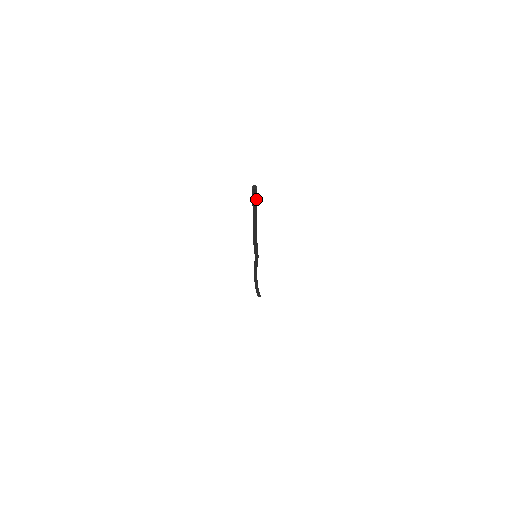
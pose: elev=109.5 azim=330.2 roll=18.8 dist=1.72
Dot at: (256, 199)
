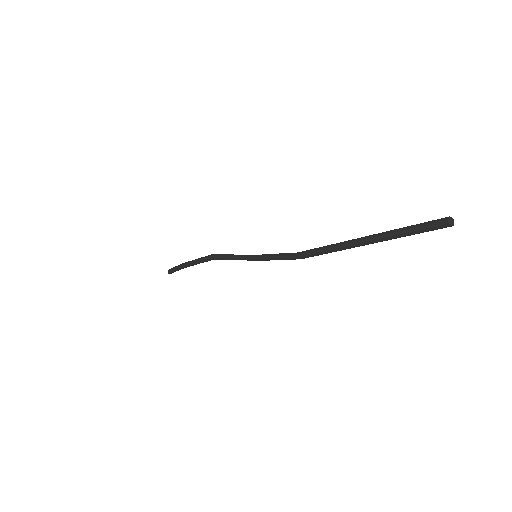
Dot at: (421, 231)
